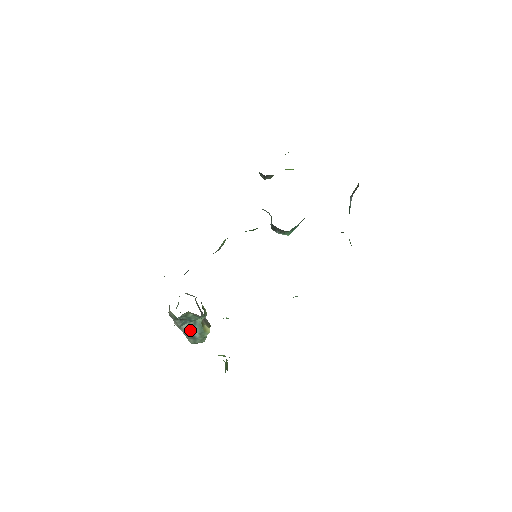
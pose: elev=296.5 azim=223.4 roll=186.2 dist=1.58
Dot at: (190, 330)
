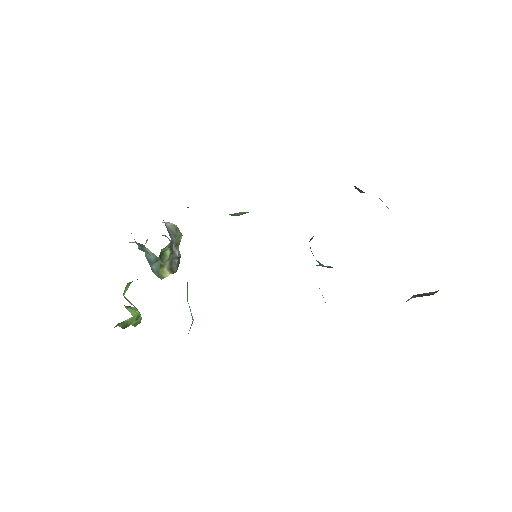
Dot at: (150, 259)
